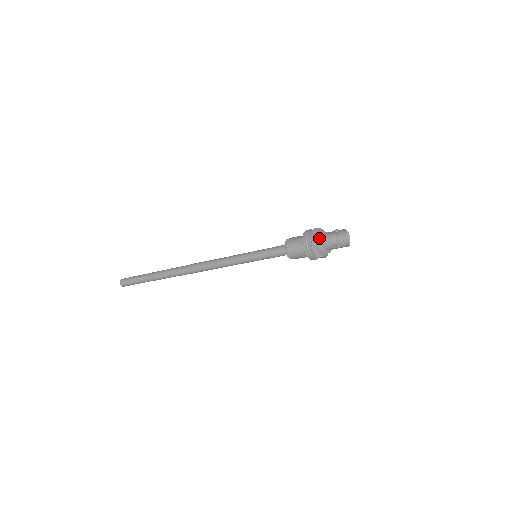
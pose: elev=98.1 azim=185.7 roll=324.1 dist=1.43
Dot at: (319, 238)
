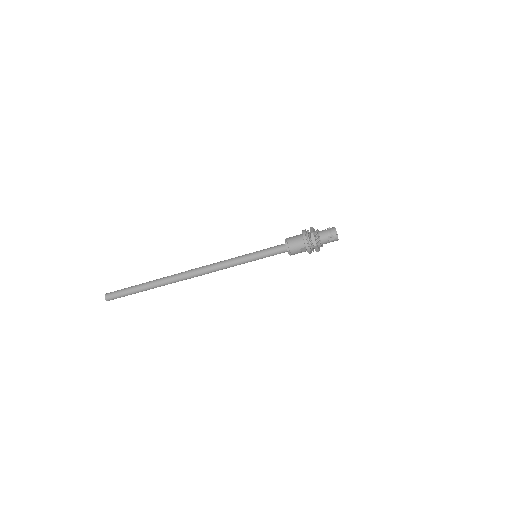
Dot at: (316, 232)
